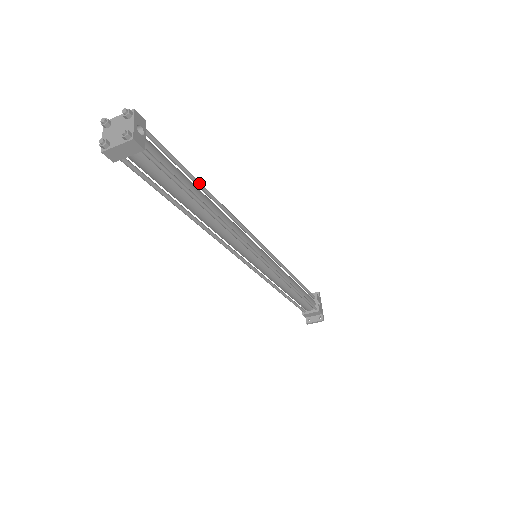
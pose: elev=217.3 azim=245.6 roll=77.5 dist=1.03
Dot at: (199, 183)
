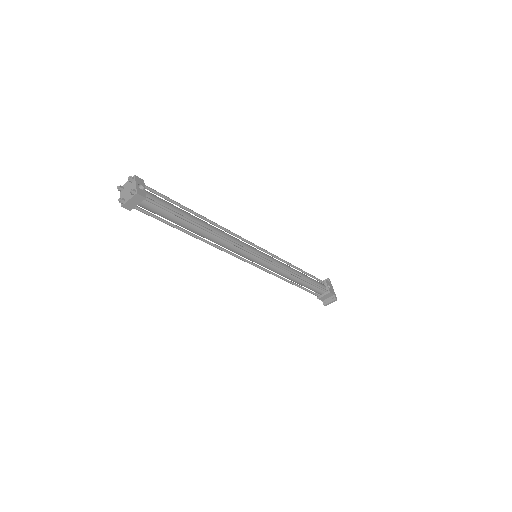
Dot at: (192, 211)
